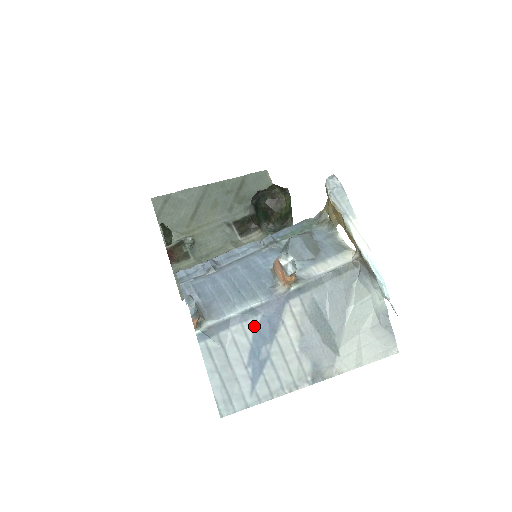
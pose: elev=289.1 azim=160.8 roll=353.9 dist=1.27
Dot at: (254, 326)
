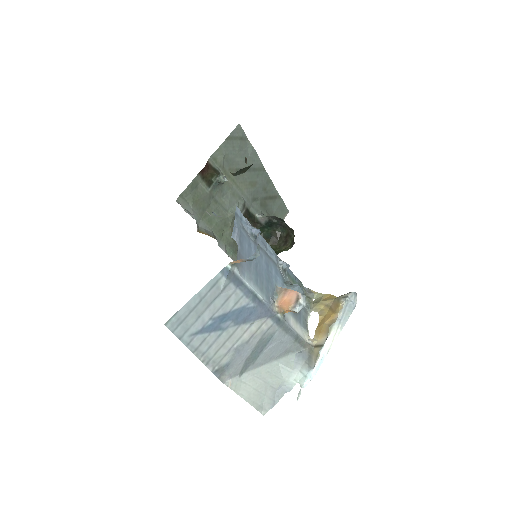
Dot at: (244, 305)
